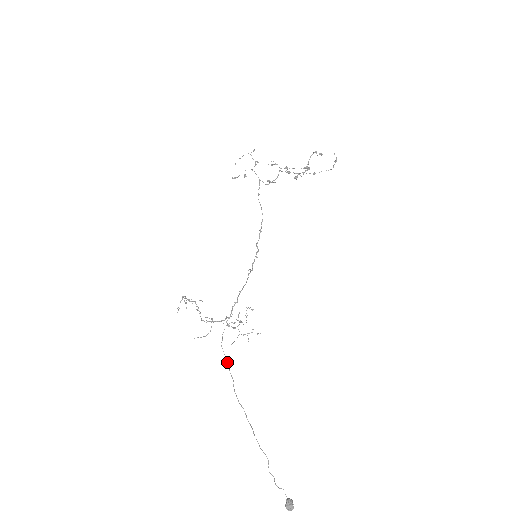
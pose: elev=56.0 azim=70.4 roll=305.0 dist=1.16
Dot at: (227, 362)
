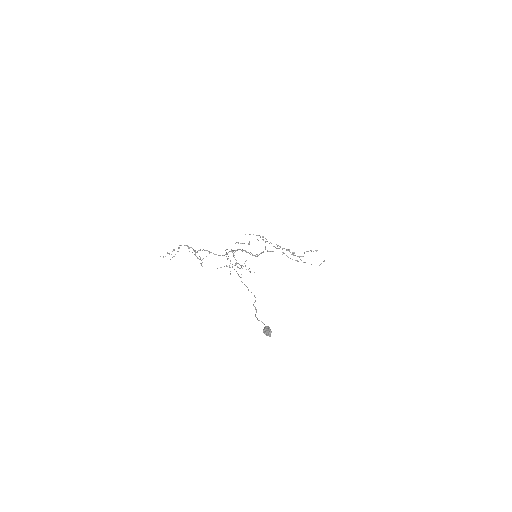
Dot at: occluded
